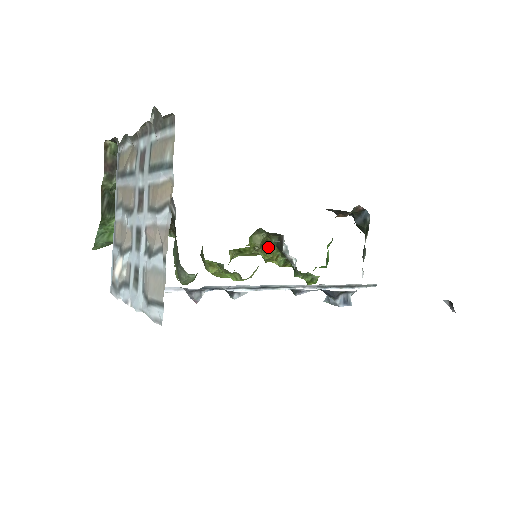
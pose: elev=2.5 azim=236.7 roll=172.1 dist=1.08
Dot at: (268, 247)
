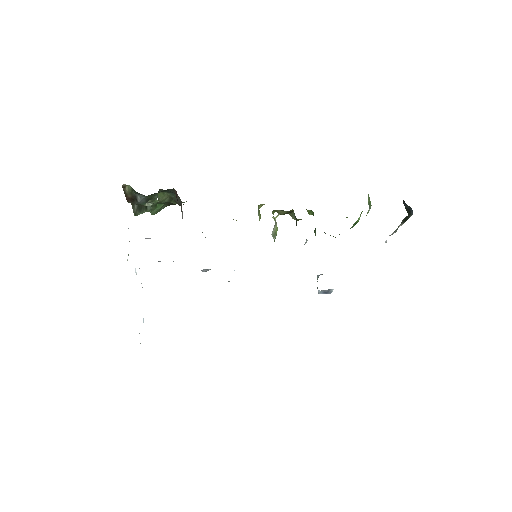
Dot at: (292, 214)
